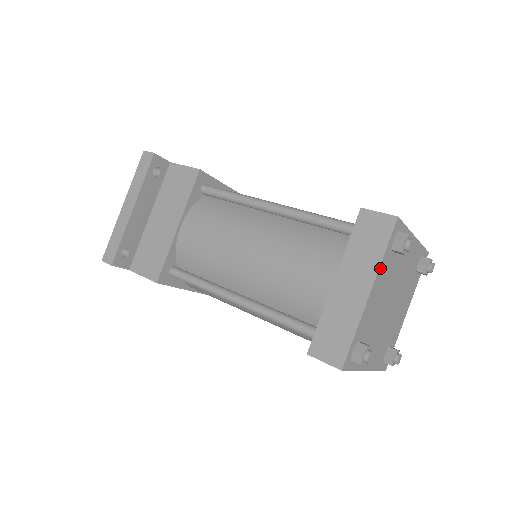
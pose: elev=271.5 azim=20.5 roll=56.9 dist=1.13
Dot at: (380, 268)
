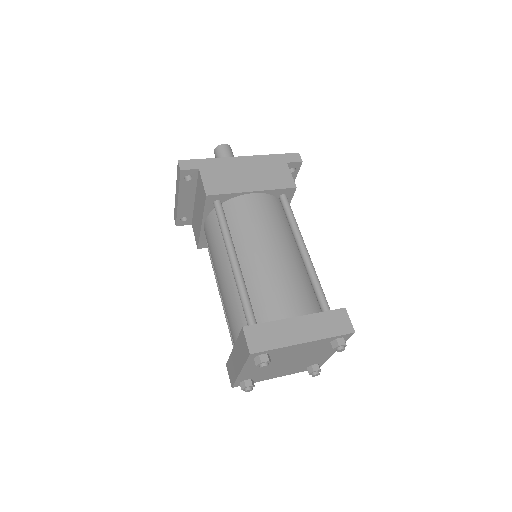
Dot at: (245, 366)
